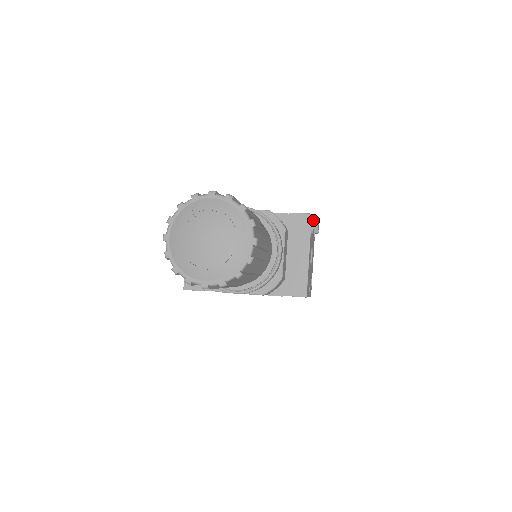
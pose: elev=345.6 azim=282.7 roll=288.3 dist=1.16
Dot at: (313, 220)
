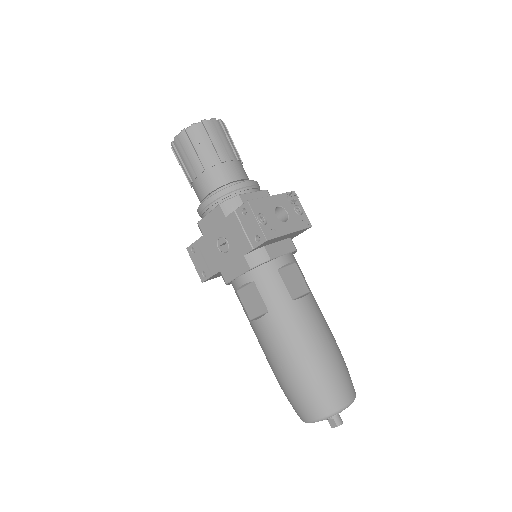
Dot at: (302, 210)
